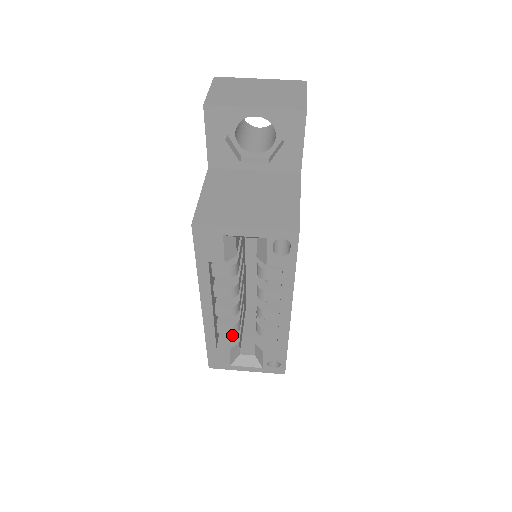
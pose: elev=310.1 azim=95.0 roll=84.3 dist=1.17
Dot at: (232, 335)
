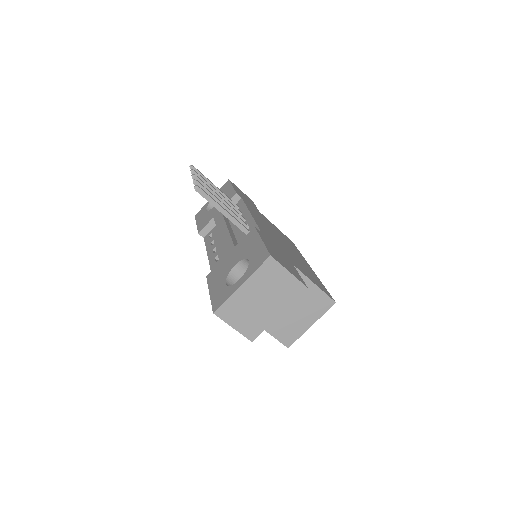
Dot at: occluded
